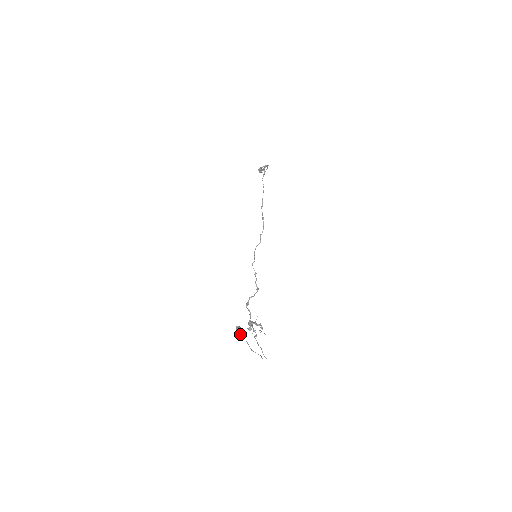
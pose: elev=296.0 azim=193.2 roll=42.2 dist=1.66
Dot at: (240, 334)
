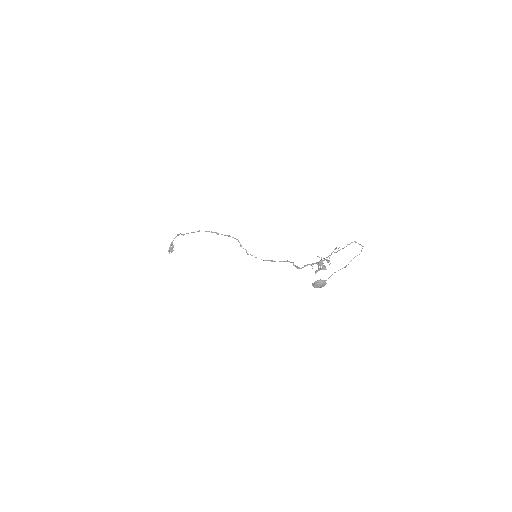
Dot at: (322, 281)
